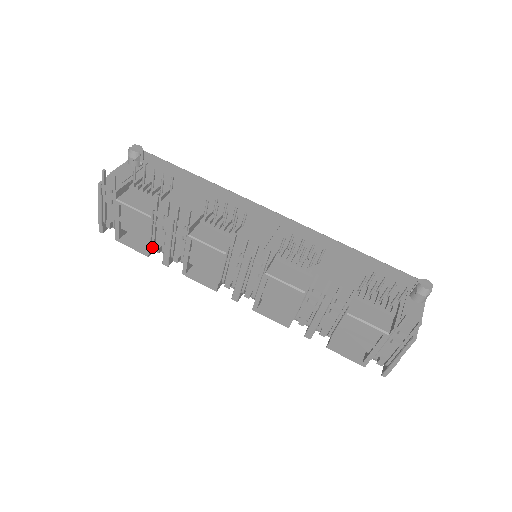
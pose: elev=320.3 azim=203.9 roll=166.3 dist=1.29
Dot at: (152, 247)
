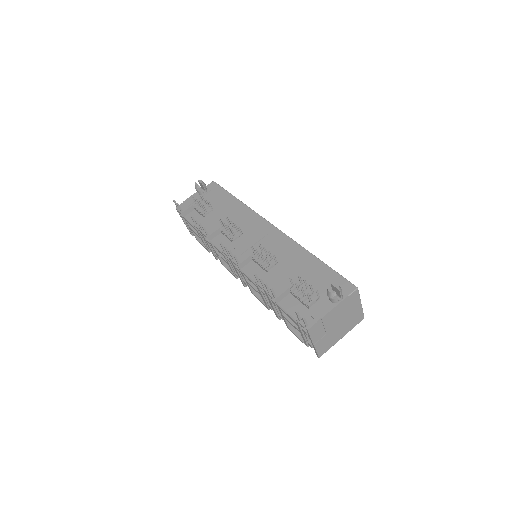
Dot at: occluded
